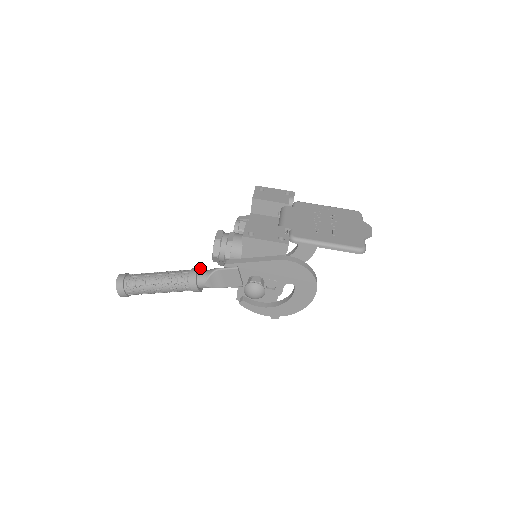
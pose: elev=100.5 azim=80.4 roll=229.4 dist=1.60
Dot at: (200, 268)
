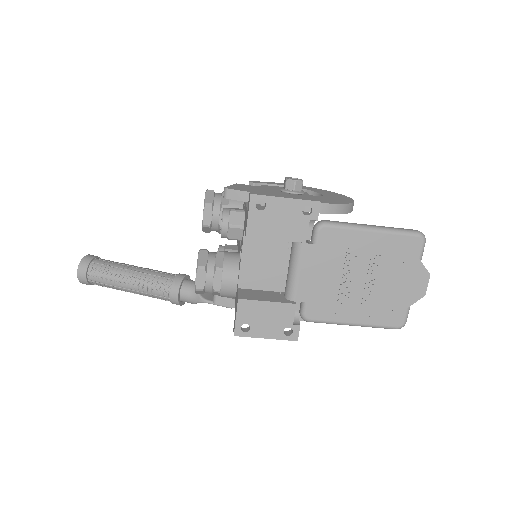
Dot at: (181, 281)
